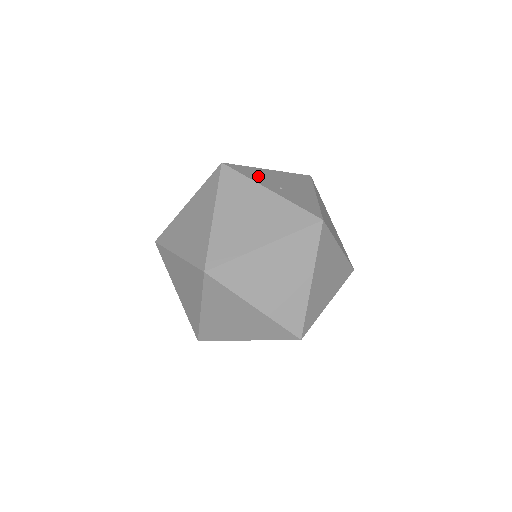
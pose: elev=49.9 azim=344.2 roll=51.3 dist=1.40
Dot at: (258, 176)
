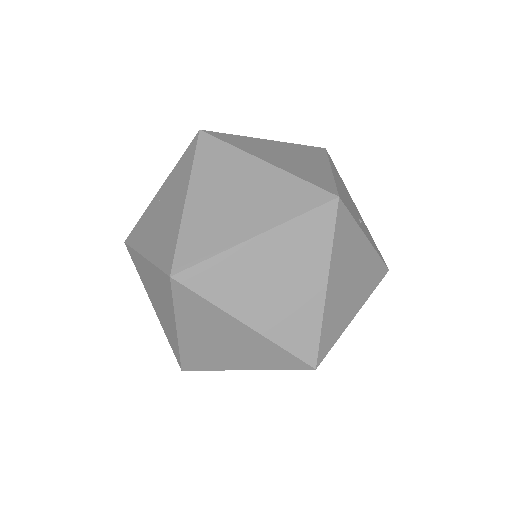
Dot at: occluded
